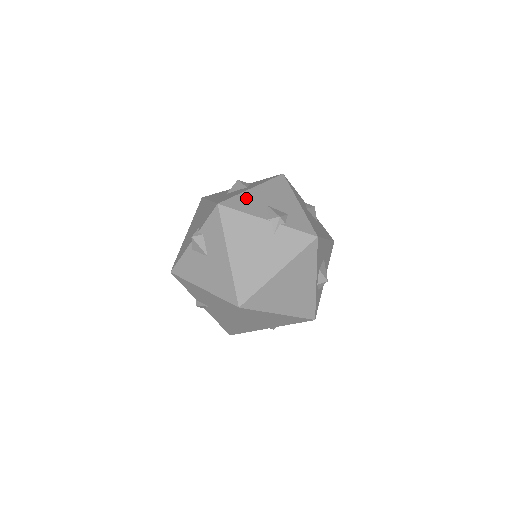
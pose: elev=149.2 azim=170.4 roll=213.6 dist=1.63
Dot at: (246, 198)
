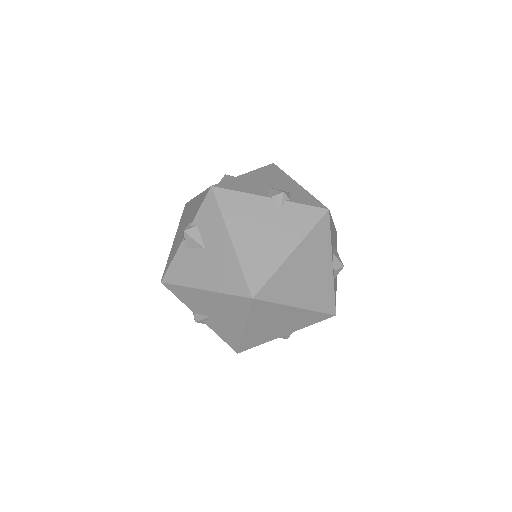
Dot at: (241, 181)
